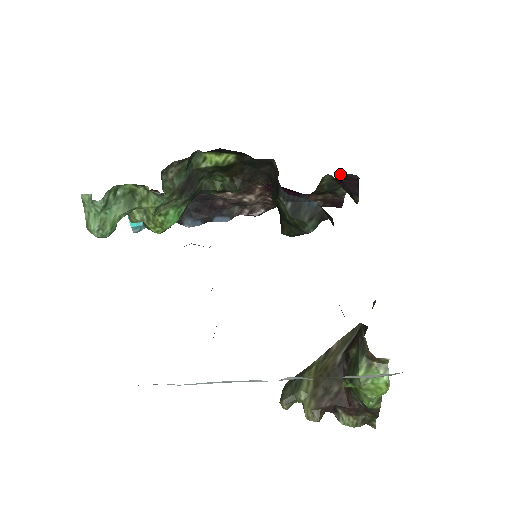
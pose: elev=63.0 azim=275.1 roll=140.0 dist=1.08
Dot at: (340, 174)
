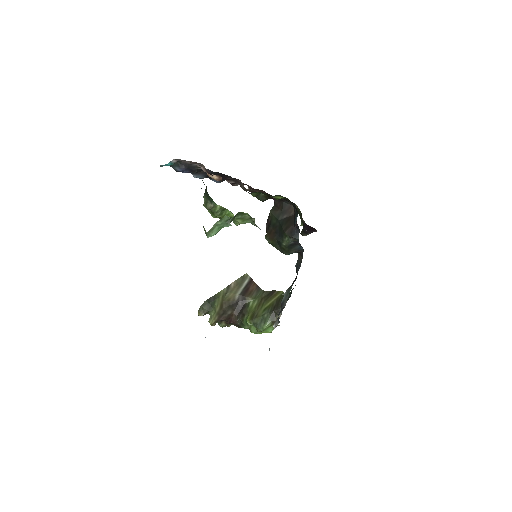
Dot at: occluded
